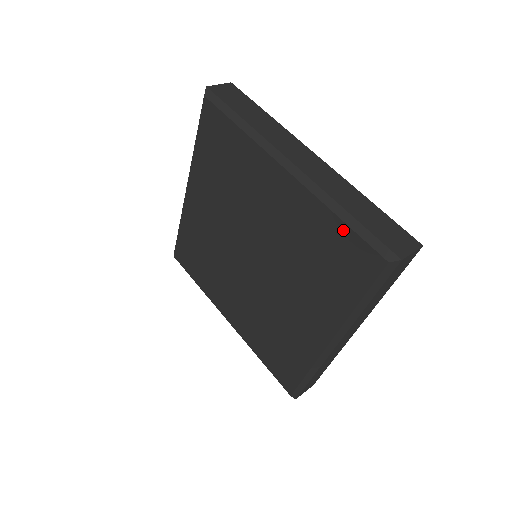
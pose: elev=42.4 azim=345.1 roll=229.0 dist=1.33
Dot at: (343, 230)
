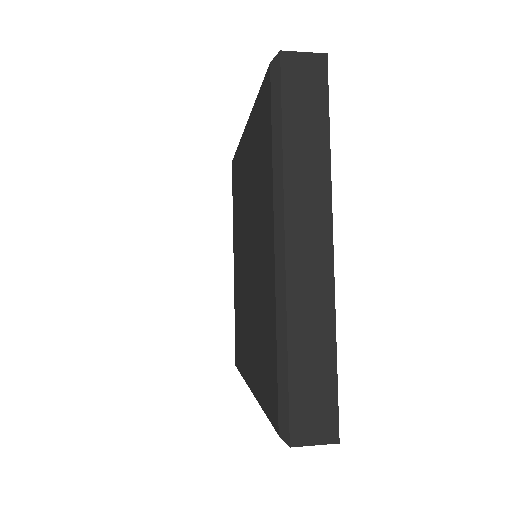
Dot at: (275, 360)
